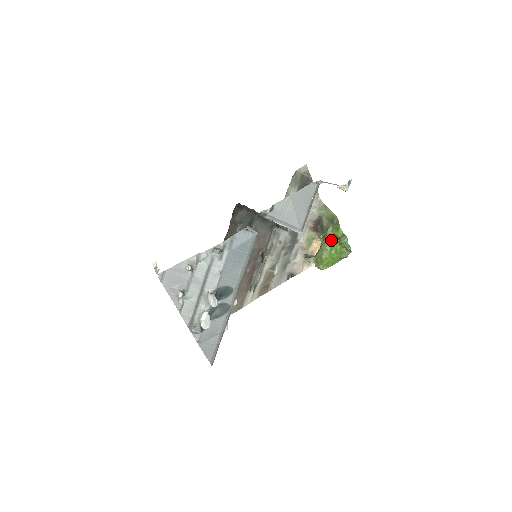
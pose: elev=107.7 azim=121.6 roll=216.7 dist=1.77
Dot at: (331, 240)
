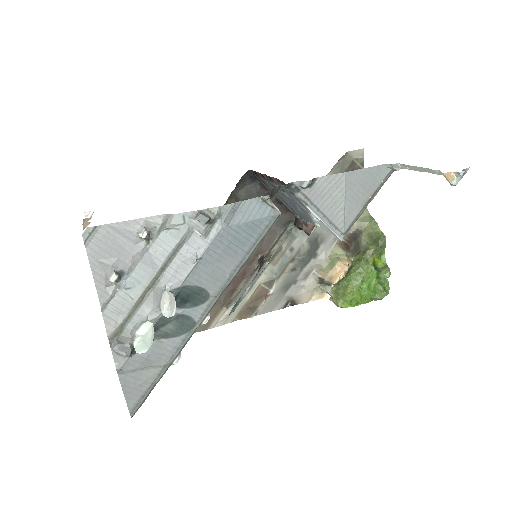
Dot at: (367, 268)
